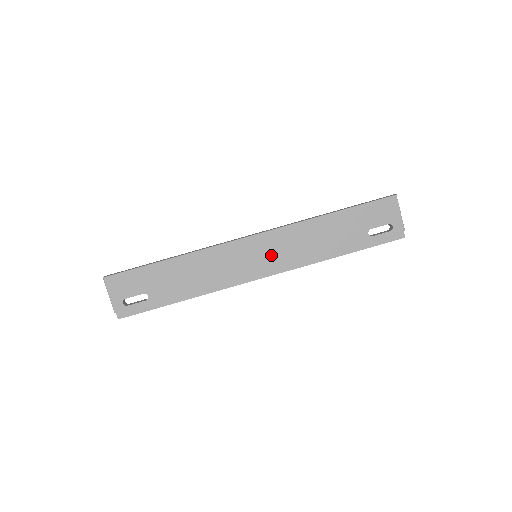
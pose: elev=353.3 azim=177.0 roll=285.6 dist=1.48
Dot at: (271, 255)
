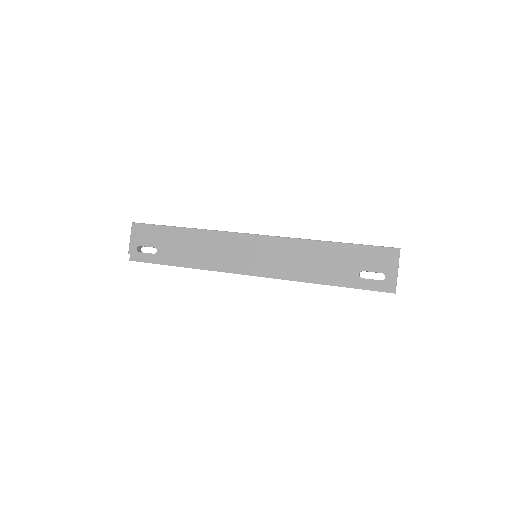
Dot at: (265, 258)
